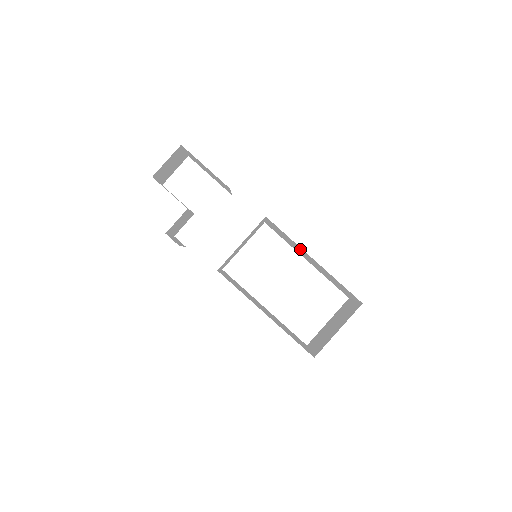
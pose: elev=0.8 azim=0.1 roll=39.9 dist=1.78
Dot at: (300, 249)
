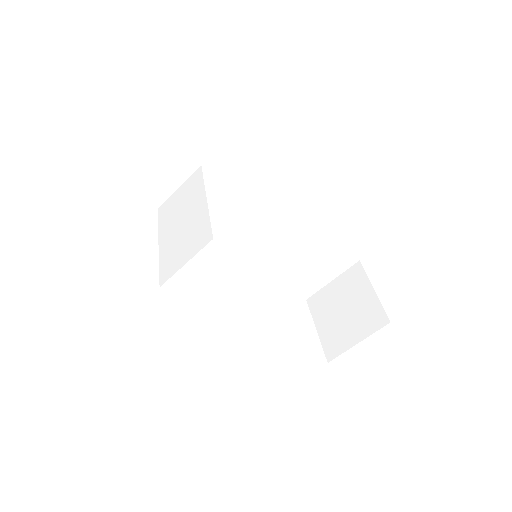
Dot at: (290, 228)
